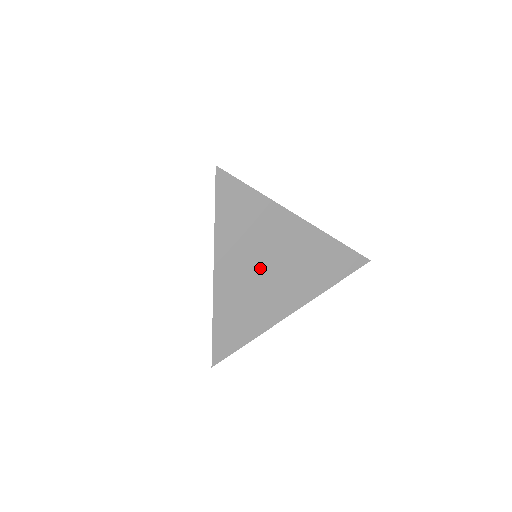
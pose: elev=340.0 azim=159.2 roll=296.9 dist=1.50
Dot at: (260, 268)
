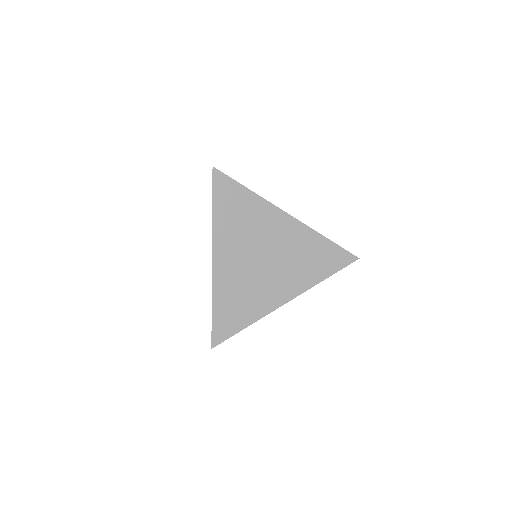
Dot at: (254, 257)
